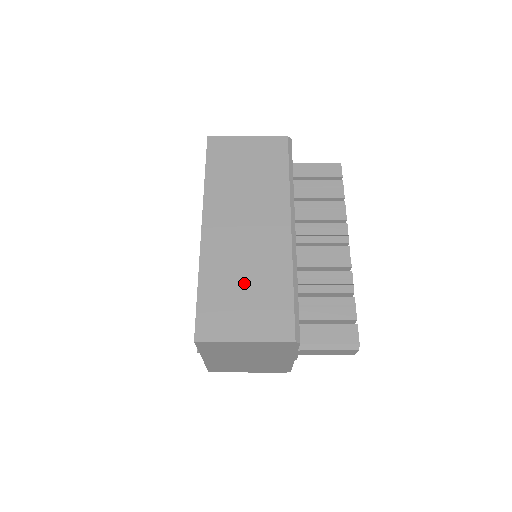
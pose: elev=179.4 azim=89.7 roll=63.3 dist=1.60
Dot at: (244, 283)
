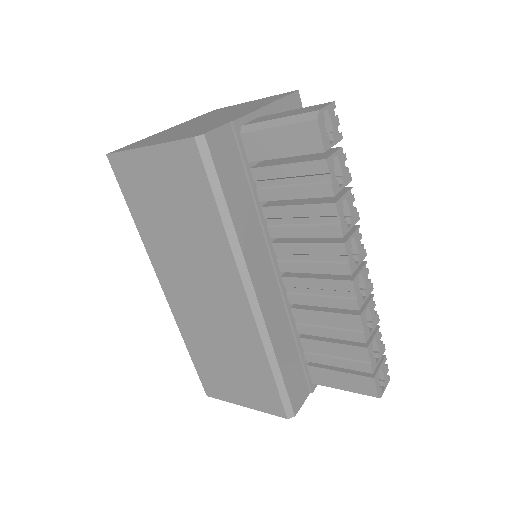
Dot at: (224, 356)
